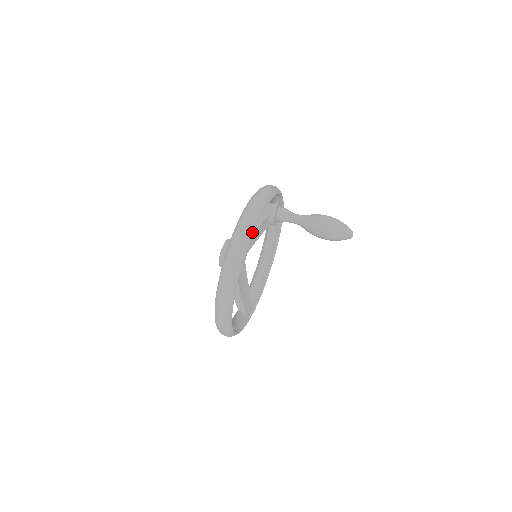
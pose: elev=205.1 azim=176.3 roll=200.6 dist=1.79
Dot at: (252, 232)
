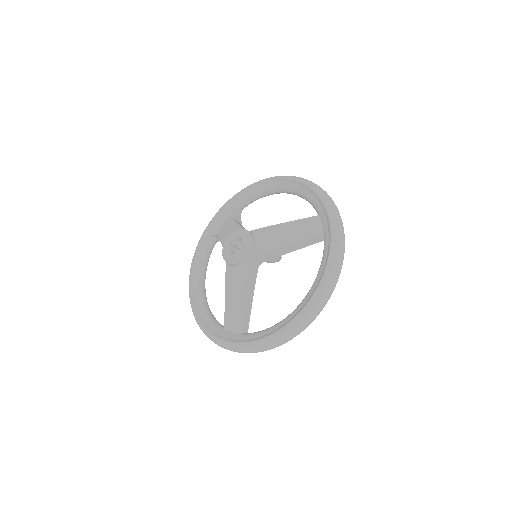
Dot at: occluded
